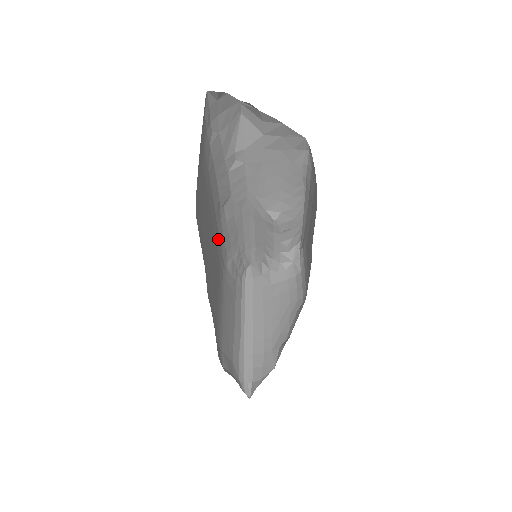
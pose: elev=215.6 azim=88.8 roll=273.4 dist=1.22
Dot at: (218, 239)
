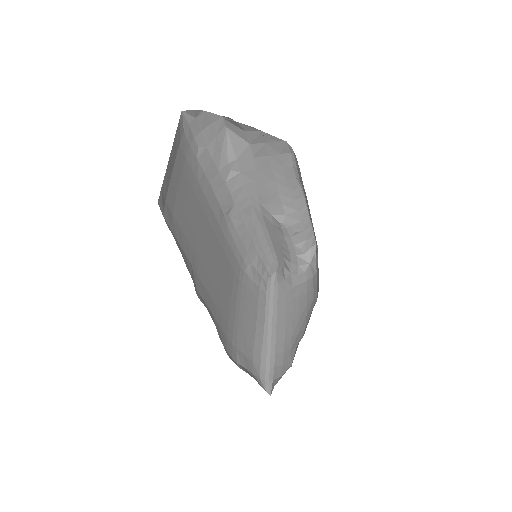
Dot at: (226, 244)
